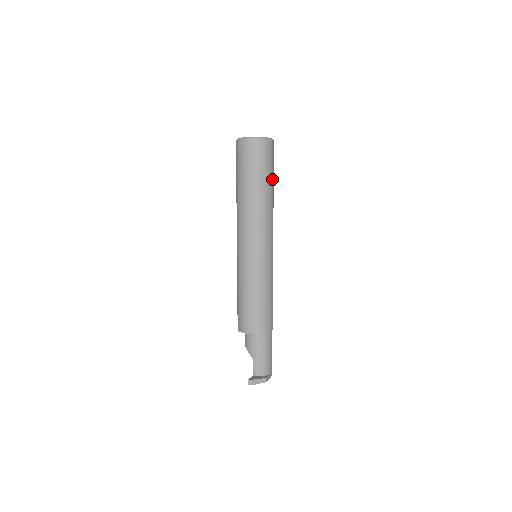
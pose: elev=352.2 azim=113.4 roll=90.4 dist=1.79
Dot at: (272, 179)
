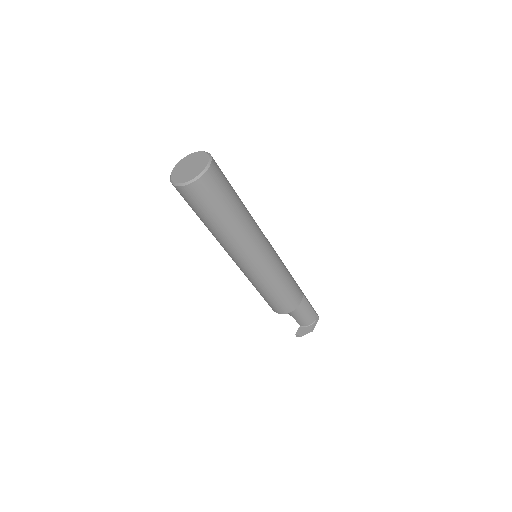
Dot at: (231, 203)
